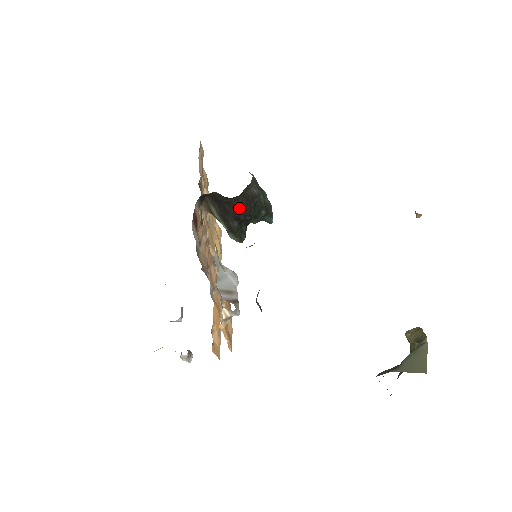
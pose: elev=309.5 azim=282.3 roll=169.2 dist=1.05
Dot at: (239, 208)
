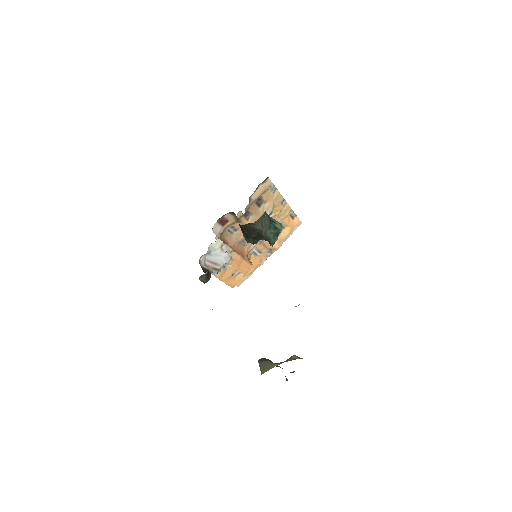
Dot at: (245, 230)
